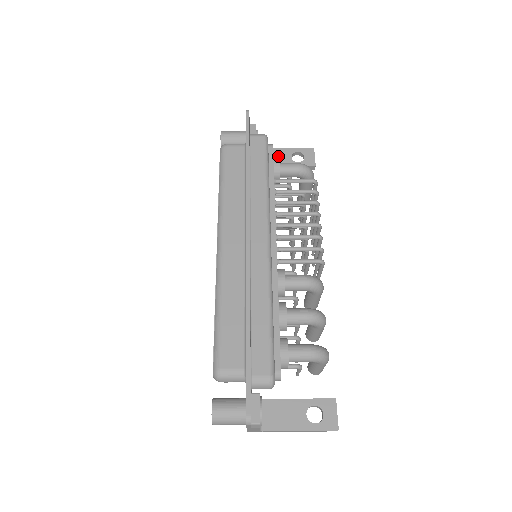
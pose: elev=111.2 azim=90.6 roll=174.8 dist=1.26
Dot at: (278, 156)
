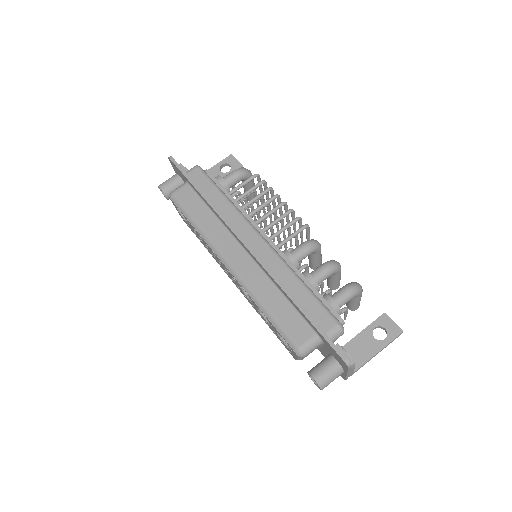
Dot at: occluded
